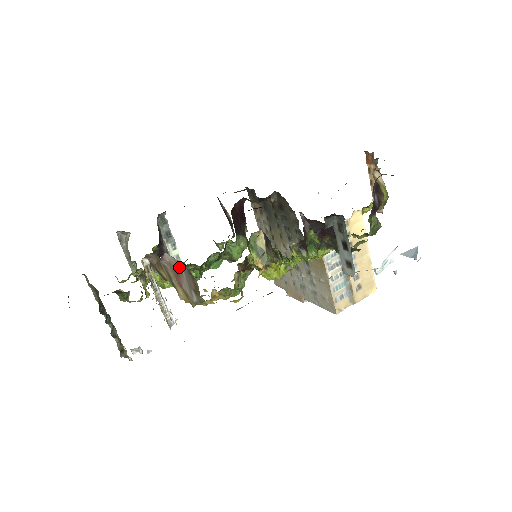
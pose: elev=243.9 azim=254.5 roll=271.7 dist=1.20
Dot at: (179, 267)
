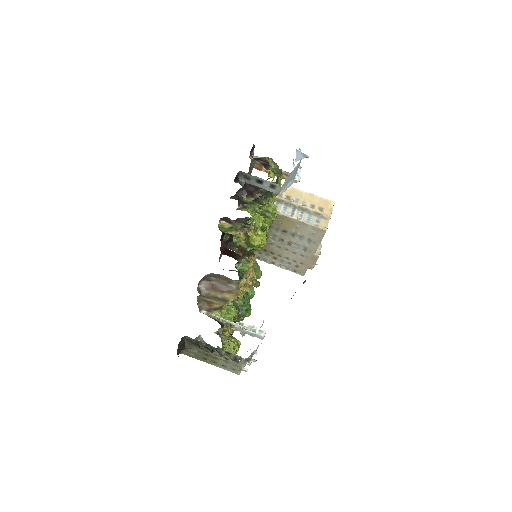
Dot at: (211, 284)
